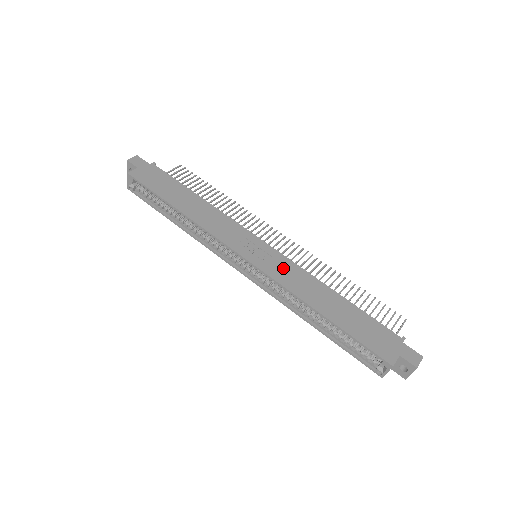
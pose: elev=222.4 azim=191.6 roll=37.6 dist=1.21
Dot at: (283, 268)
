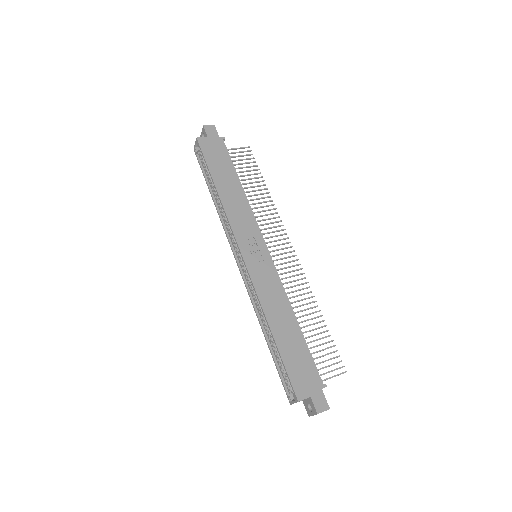
Dot at: (267, 278)
